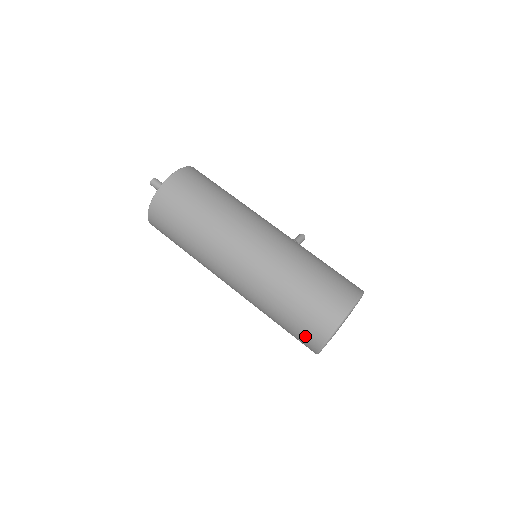
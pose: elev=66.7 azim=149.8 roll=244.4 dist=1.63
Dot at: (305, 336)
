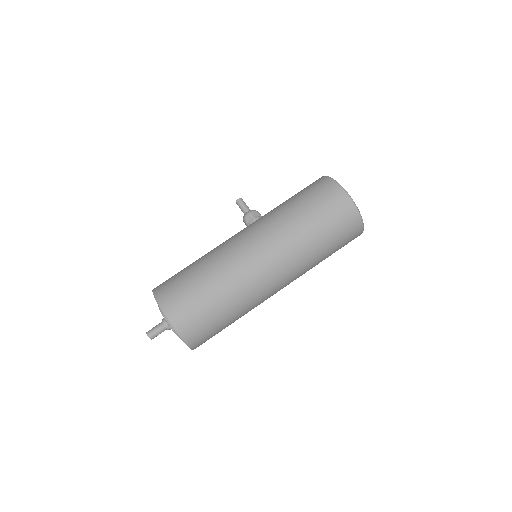
Dot at: occluded
